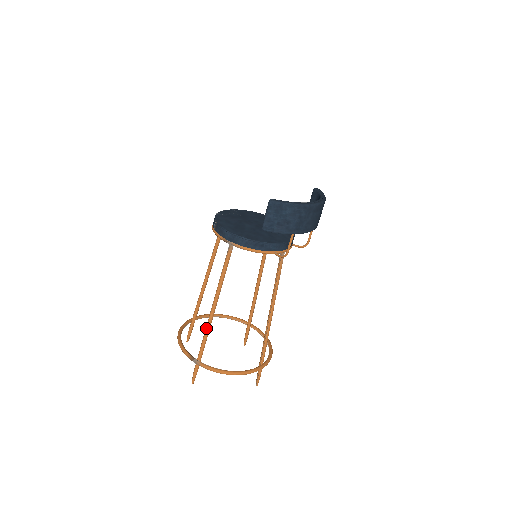
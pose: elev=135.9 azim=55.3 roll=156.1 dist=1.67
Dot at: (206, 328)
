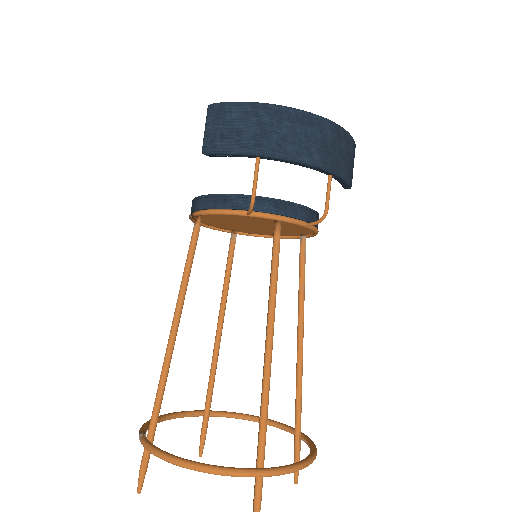
Dot at: occluded
